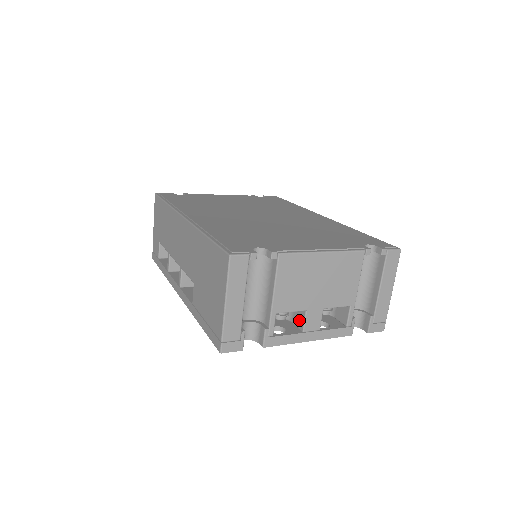
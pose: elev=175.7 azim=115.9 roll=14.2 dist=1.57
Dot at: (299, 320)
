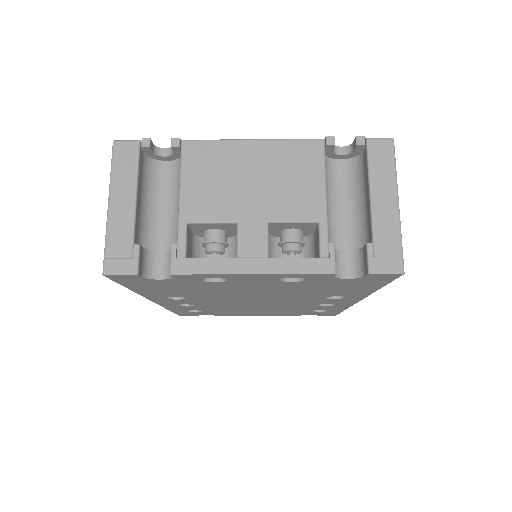
Dot at: occluded
